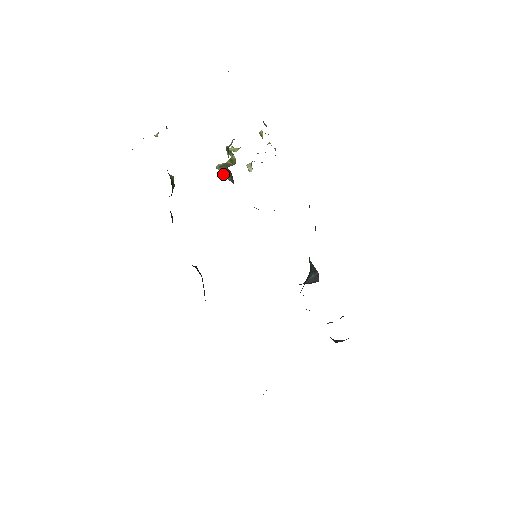
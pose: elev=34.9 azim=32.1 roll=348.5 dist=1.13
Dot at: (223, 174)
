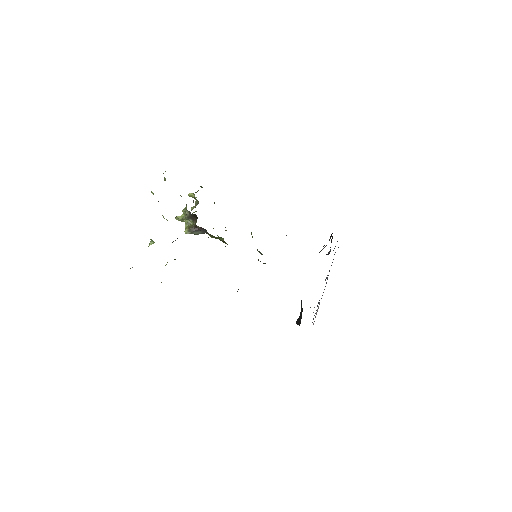
Dot at: occluded
